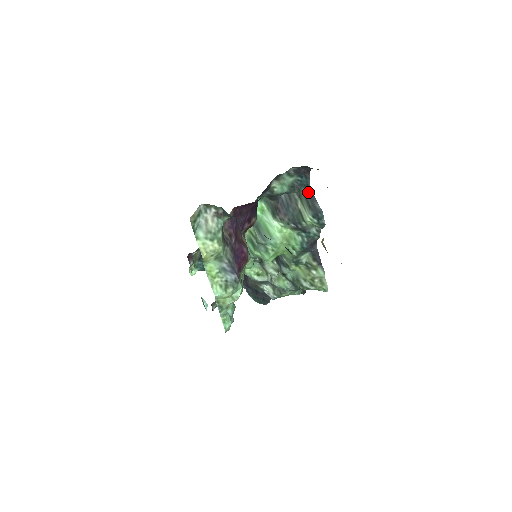
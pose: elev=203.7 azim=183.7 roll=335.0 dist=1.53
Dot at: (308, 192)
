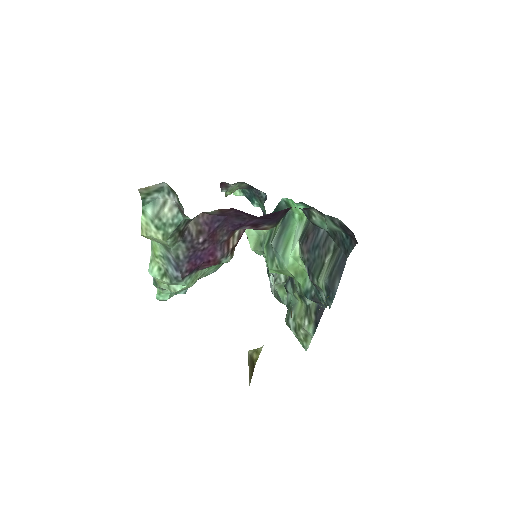
Dot at: (343, 258)
